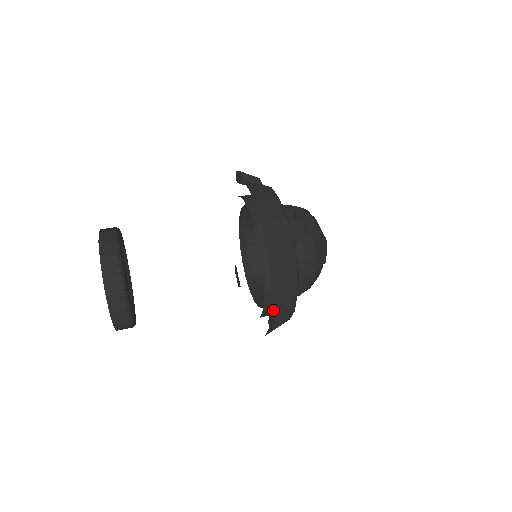
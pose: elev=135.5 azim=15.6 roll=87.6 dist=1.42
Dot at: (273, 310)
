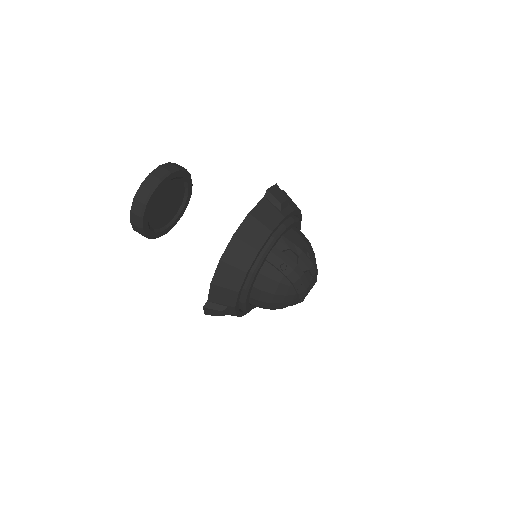
Dot at: (207, 303)
